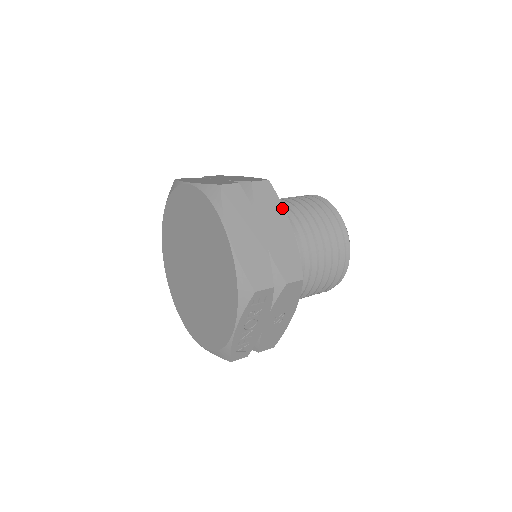
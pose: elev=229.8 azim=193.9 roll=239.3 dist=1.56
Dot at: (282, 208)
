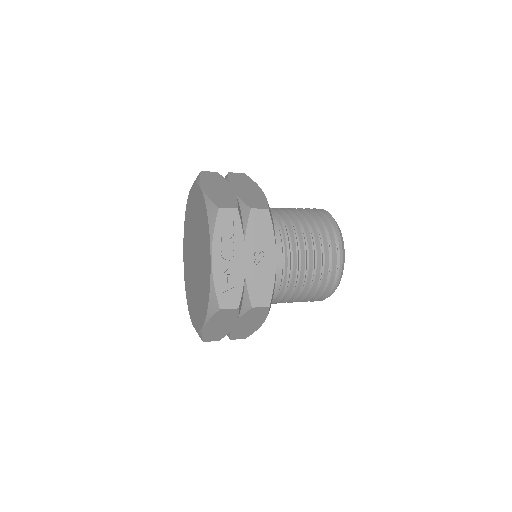
Dot at: (254, 183)
